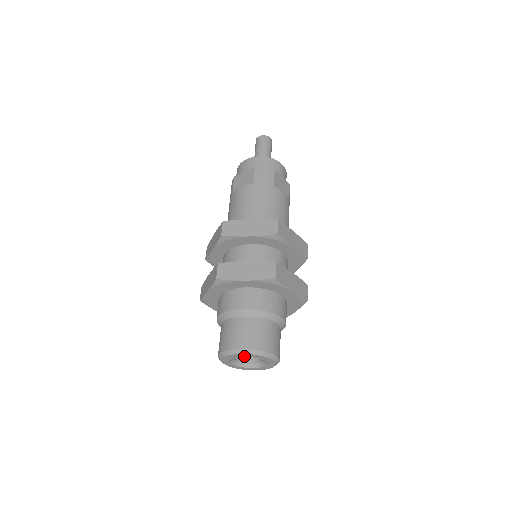
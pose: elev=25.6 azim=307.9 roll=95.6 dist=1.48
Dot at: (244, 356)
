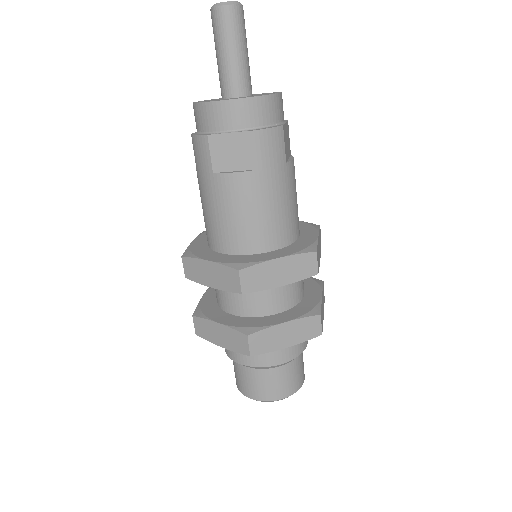
Dot at: occluded
